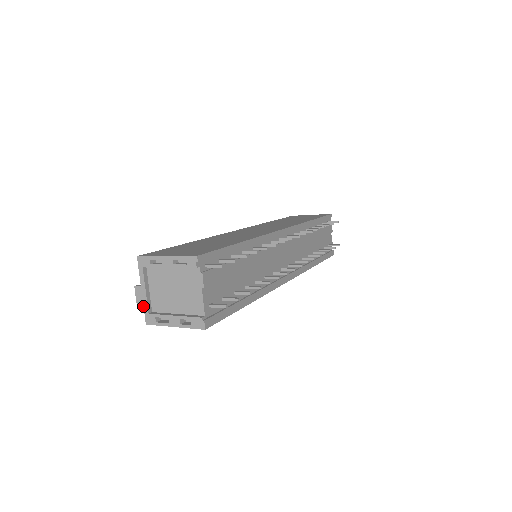
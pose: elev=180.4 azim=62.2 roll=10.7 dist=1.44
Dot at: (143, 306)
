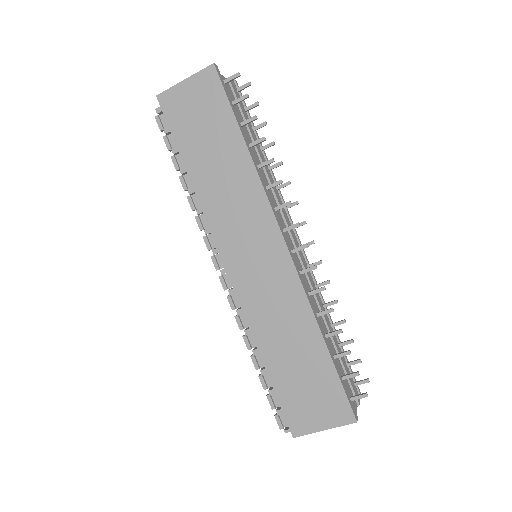
Dot at: occluded
